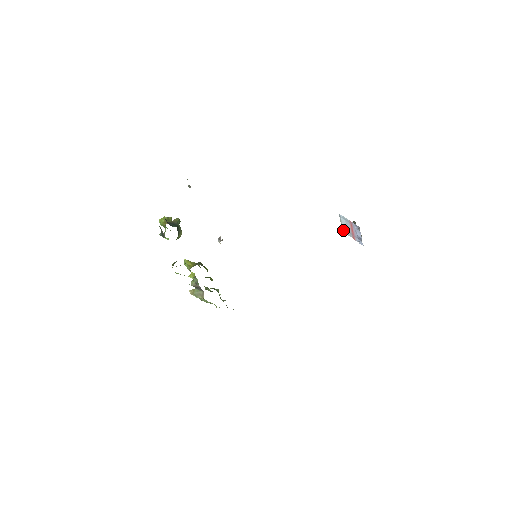
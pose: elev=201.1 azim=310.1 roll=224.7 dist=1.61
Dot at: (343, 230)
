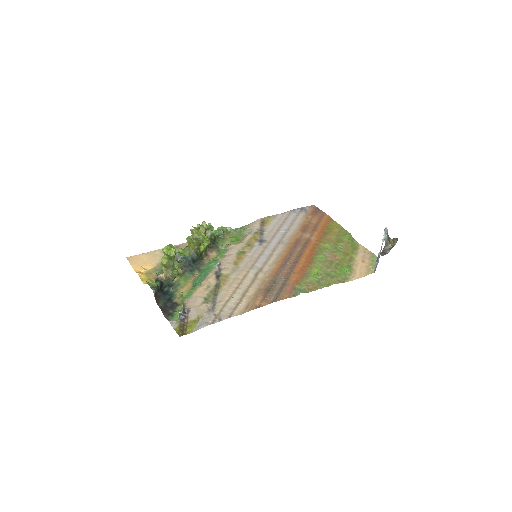
Dot at: (384, 230)
